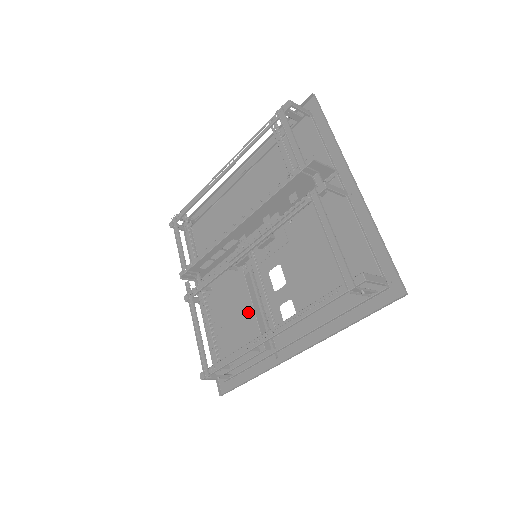
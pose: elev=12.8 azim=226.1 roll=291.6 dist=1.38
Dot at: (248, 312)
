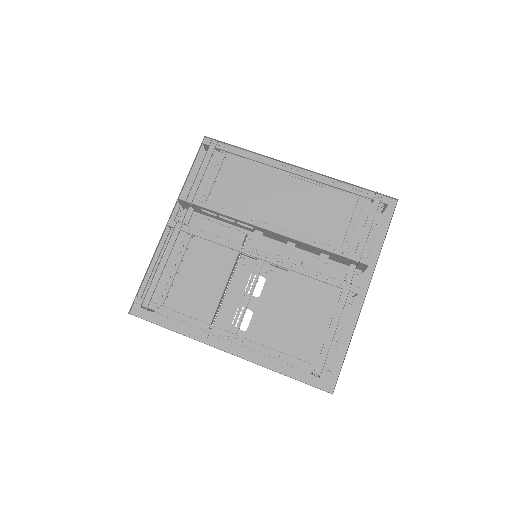
Dot at: (216, 290)
